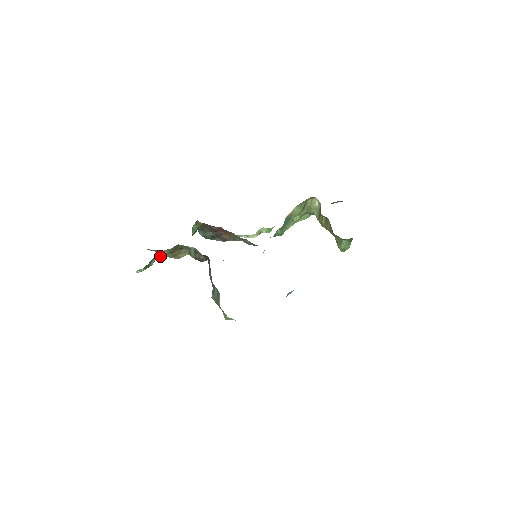
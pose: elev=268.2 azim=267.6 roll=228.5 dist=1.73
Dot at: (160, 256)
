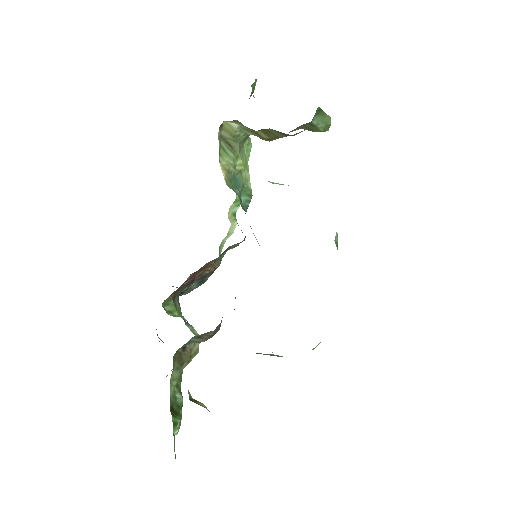
Dot at: (178, 381)
